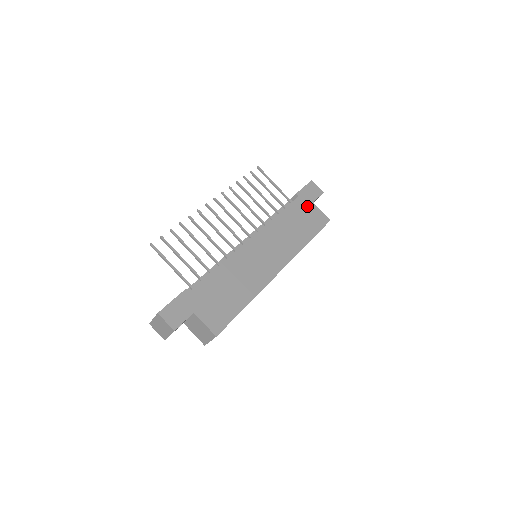
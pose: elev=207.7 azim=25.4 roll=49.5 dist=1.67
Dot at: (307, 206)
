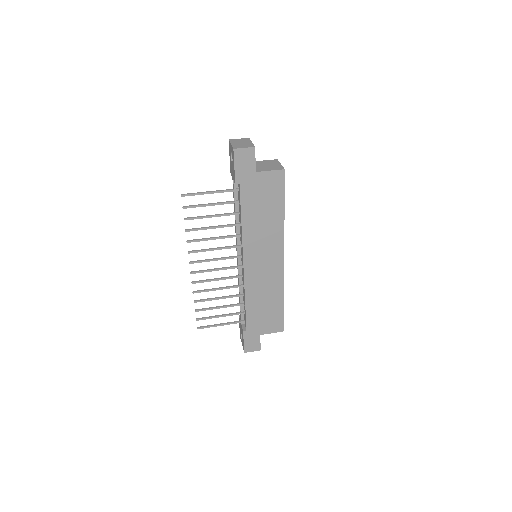
Dot at: (254, 184)
